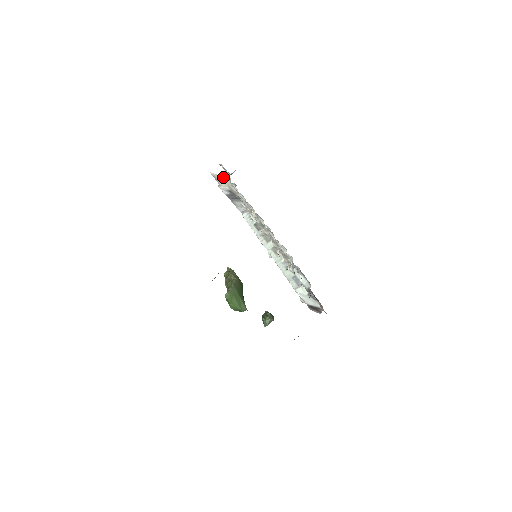
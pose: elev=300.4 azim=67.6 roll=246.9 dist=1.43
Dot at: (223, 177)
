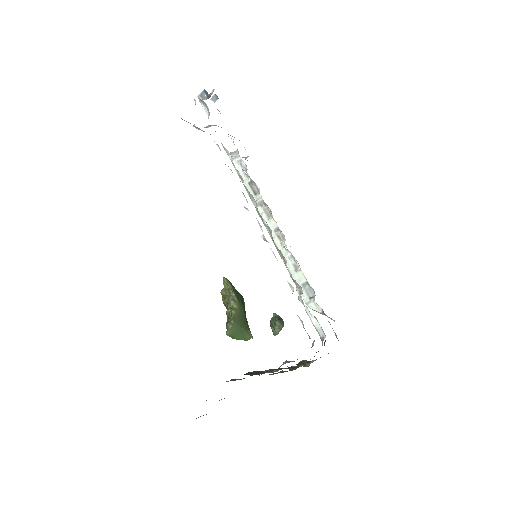
Dot at: occluded
